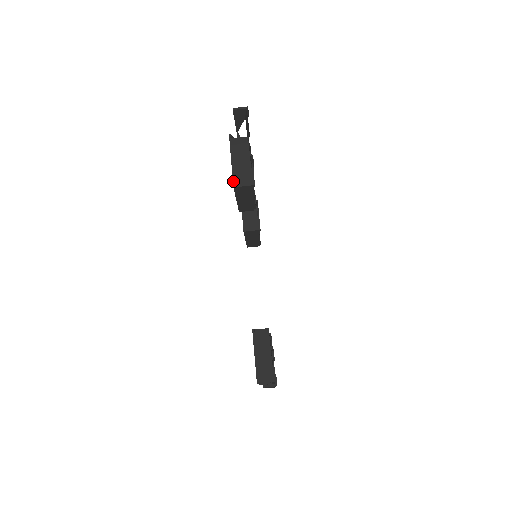
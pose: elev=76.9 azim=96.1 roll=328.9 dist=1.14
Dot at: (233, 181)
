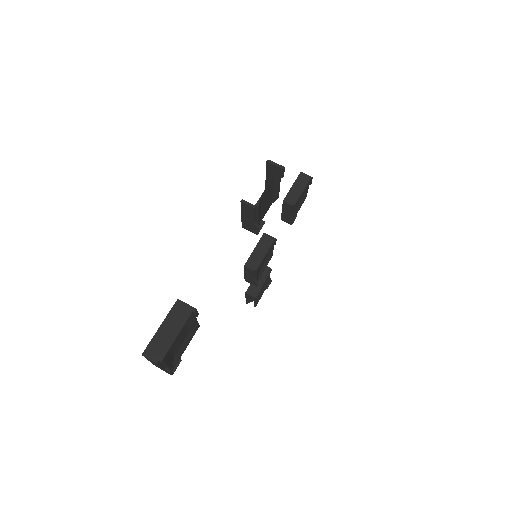
Dot at: (300, 174)
